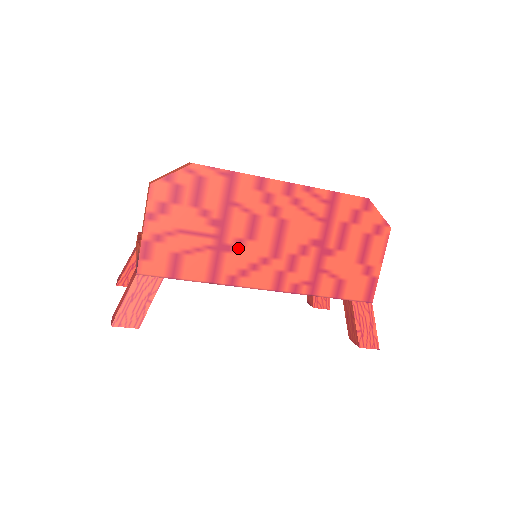
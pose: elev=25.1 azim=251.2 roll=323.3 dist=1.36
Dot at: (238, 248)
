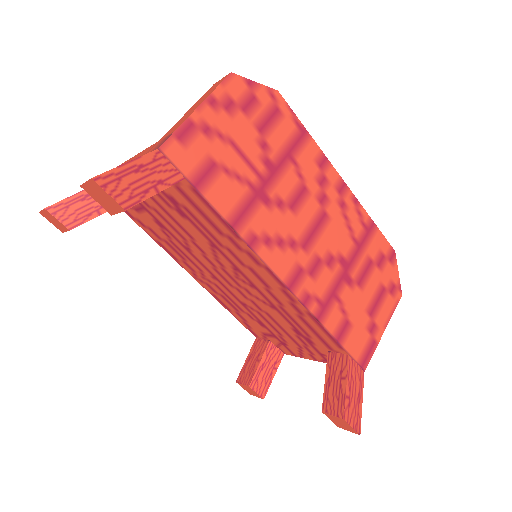
Dot at: (275, 208)
